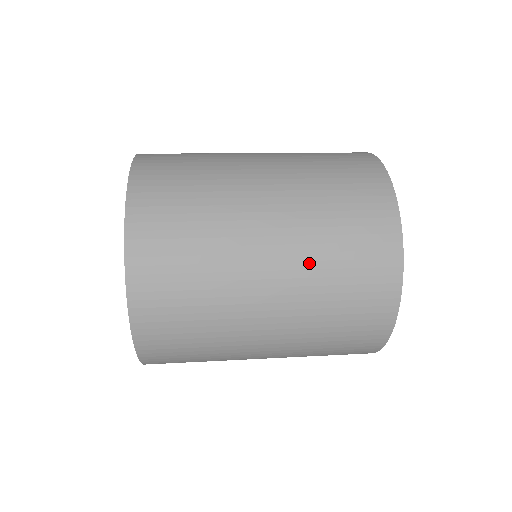
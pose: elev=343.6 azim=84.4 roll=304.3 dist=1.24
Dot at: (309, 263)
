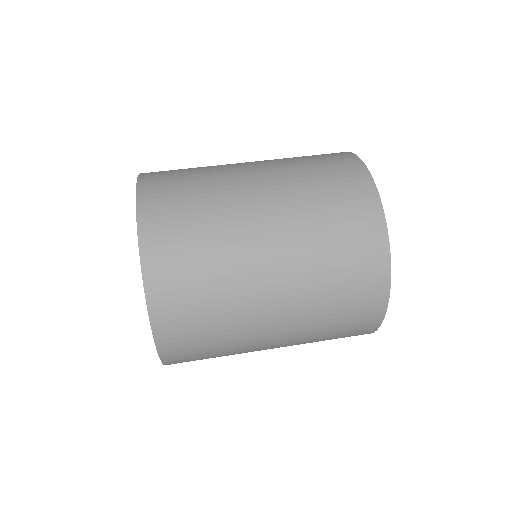
Dot at: (308, 323)
